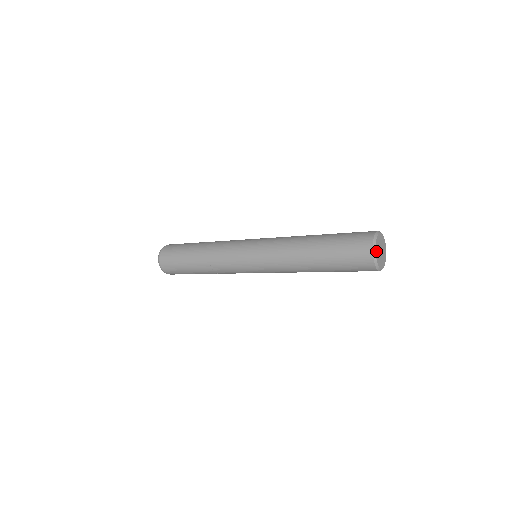
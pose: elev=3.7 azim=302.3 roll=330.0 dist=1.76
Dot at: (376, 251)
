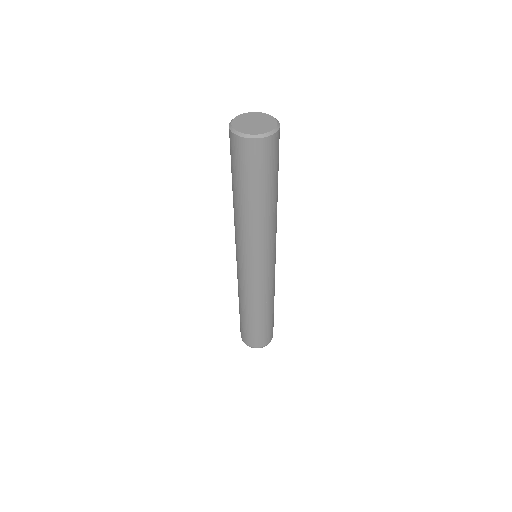
Dot at: (235, 123)
